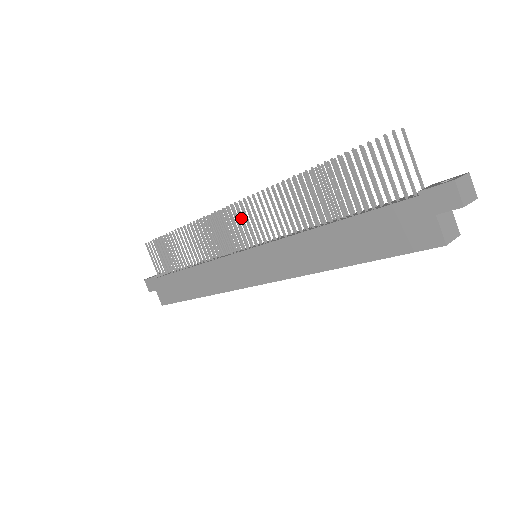
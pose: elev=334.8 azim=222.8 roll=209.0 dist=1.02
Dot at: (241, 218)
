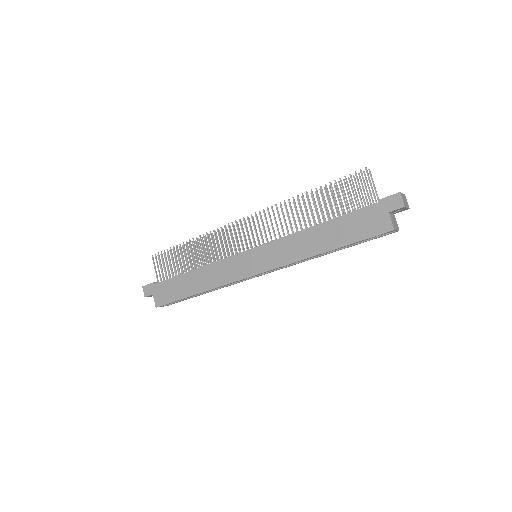
Dot at: (250, 227)
